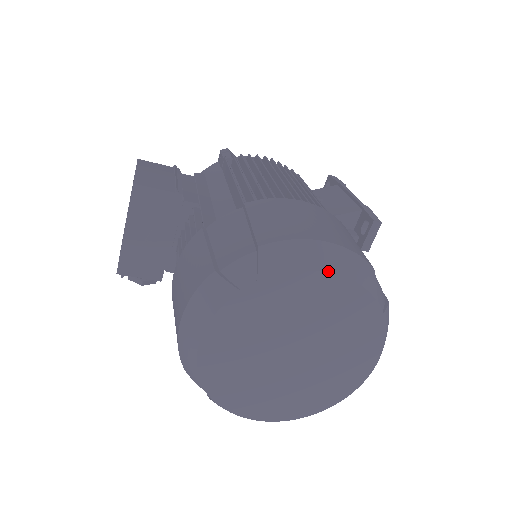
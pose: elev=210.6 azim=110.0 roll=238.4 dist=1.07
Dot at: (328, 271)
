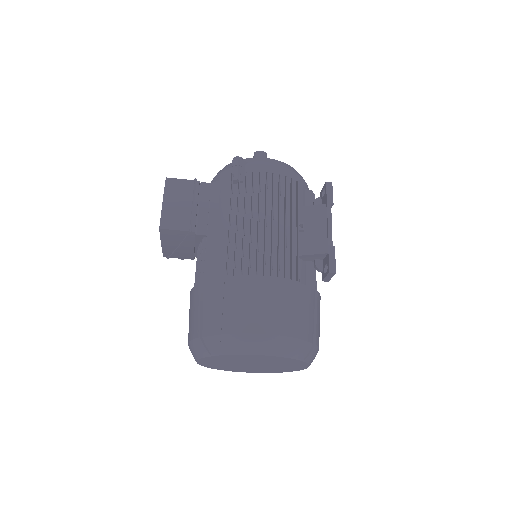
Dot at: (261, 355)
